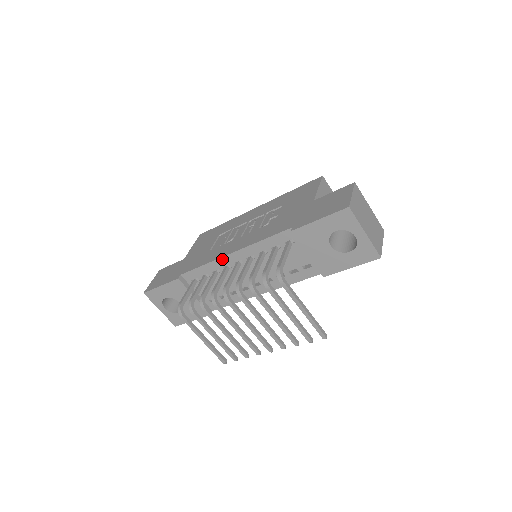
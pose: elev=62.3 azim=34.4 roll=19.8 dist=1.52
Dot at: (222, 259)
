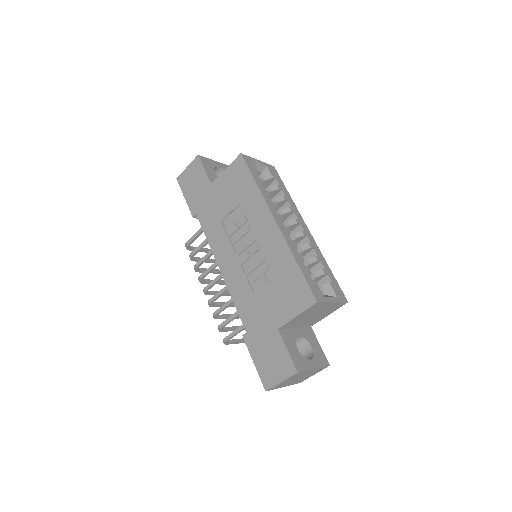
Dot at: (216, 259)
